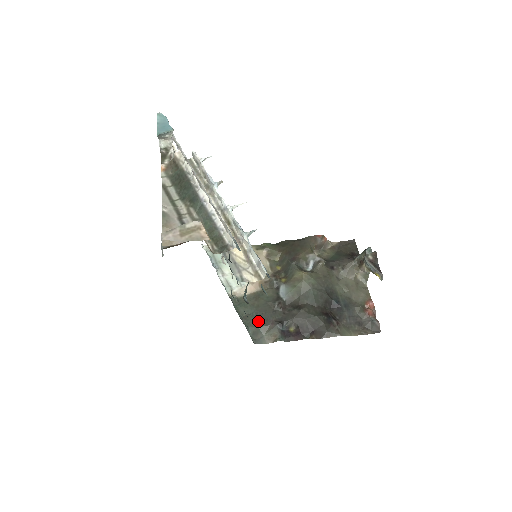
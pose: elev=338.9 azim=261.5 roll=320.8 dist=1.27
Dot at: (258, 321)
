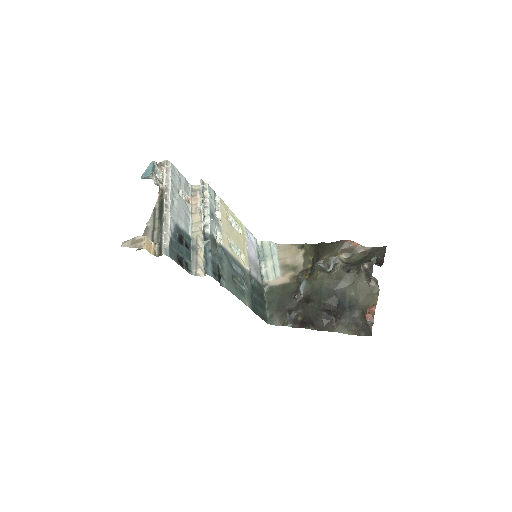
Dot at: (277, 307)
